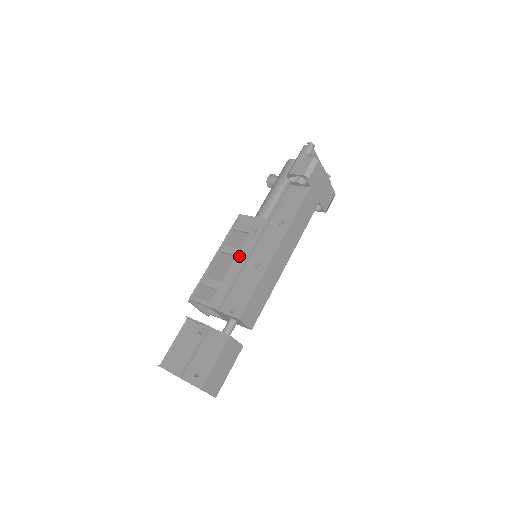
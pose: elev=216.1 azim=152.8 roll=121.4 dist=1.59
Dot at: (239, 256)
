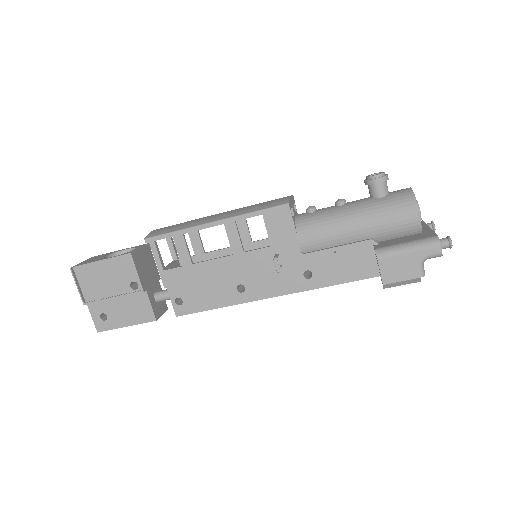
Dot at: (234, 260)
